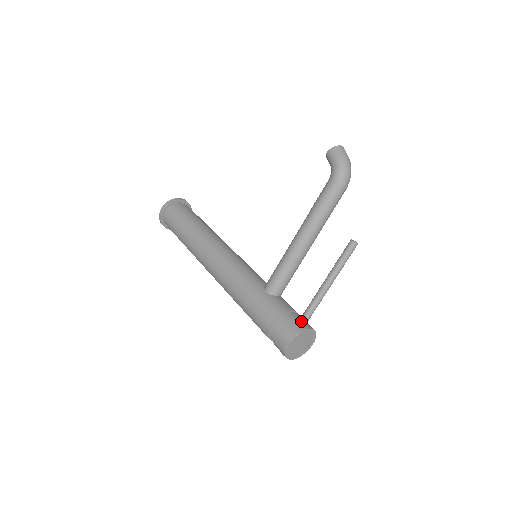
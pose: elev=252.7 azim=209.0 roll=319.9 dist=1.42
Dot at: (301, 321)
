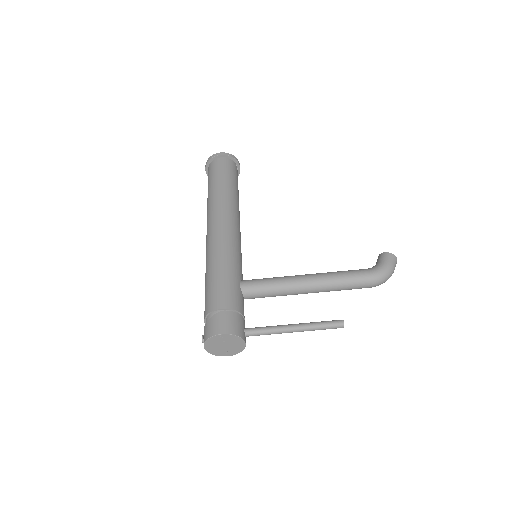
Dot at: (245, 330)
